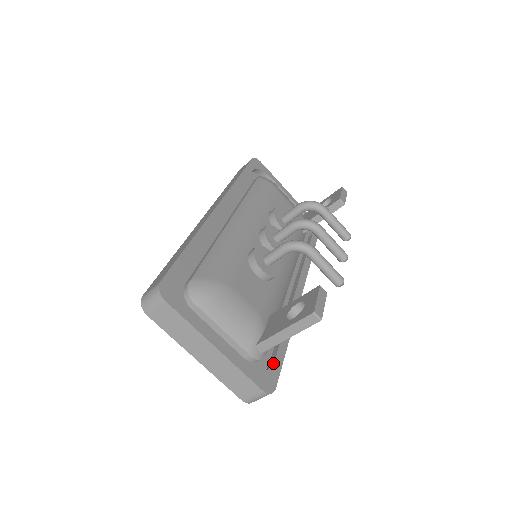
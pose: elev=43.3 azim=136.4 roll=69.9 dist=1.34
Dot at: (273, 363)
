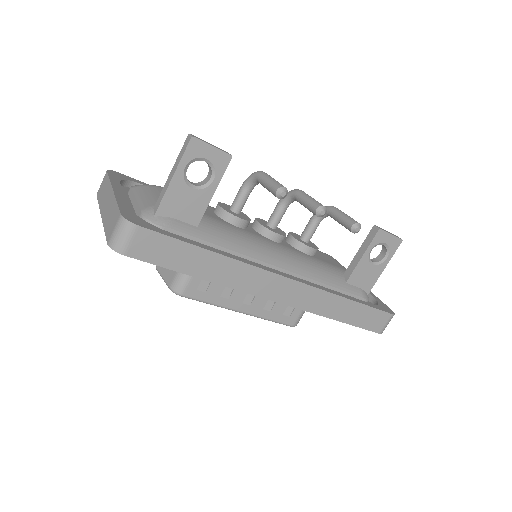
Dot at: (163, 230)
